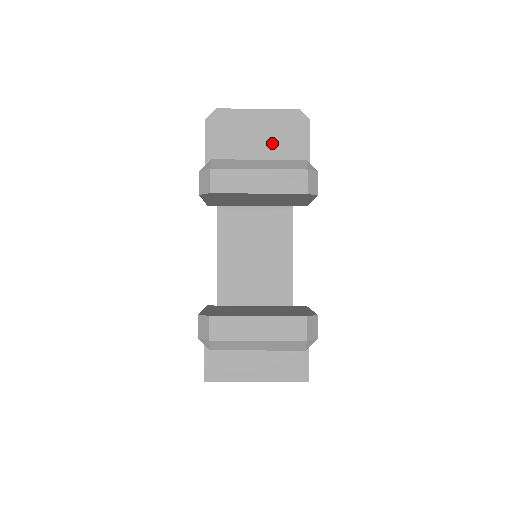
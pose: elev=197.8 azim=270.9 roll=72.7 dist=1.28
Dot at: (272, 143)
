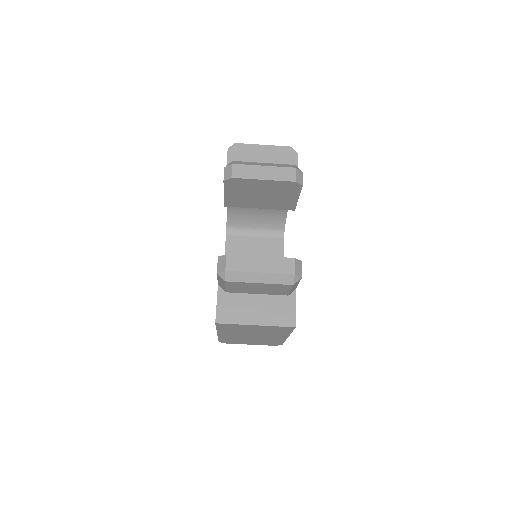
Dot at: occluded
